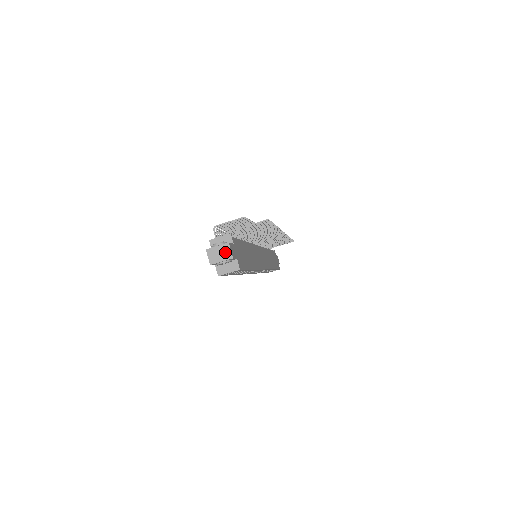
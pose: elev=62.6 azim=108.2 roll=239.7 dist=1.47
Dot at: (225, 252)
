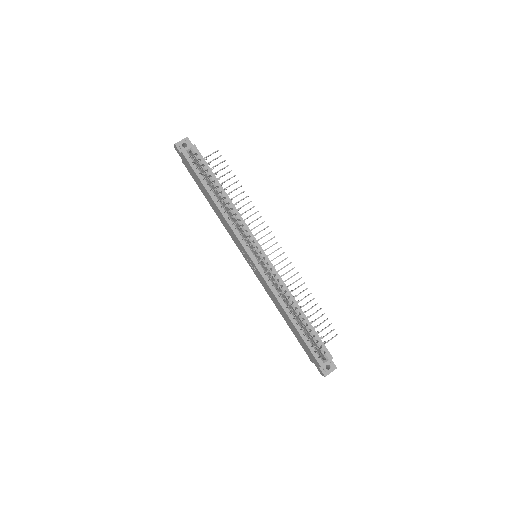
Dot at: occluded
